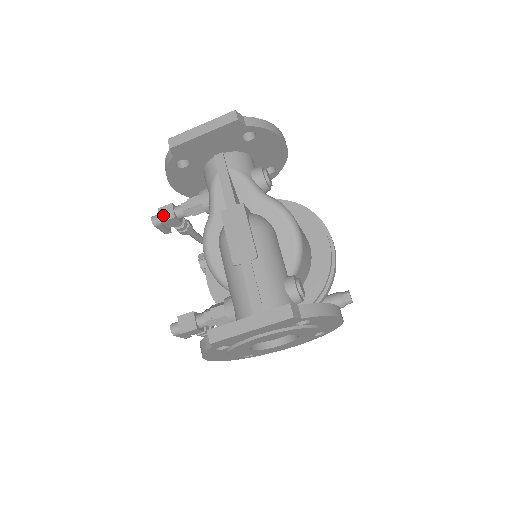
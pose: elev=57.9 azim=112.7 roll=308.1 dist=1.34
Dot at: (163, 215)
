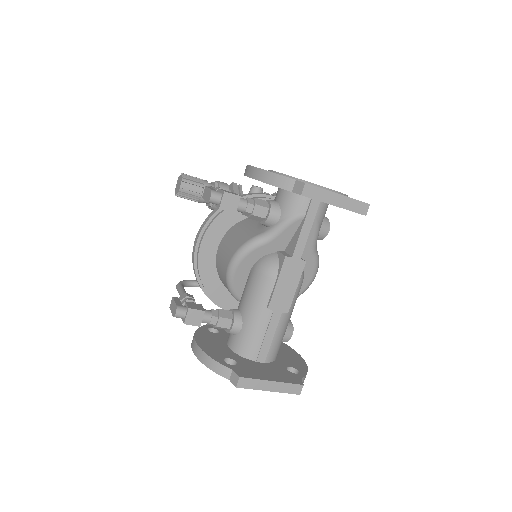
Dot at: (226, 203)
